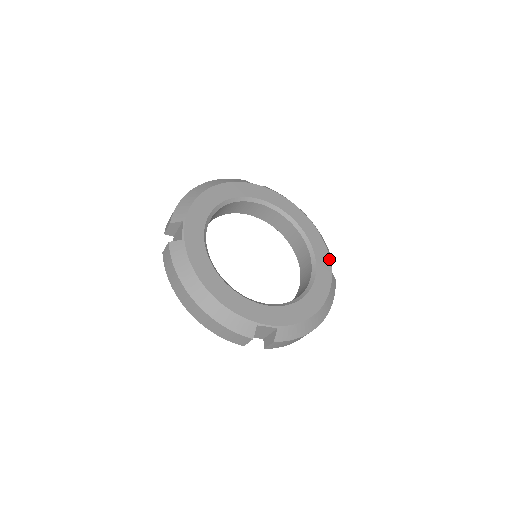
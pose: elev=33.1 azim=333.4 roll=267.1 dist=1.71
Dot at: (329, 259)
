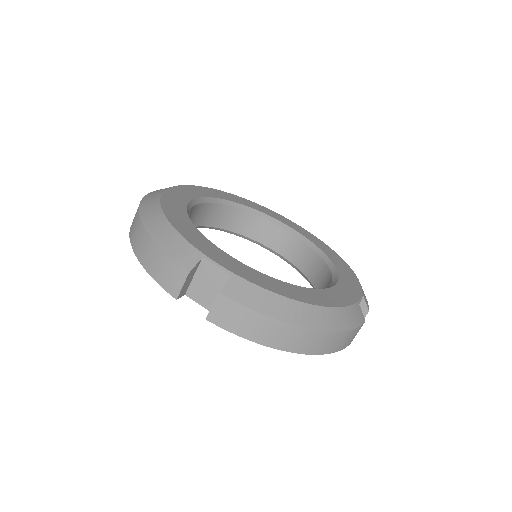
Dot at: (360, 293)
